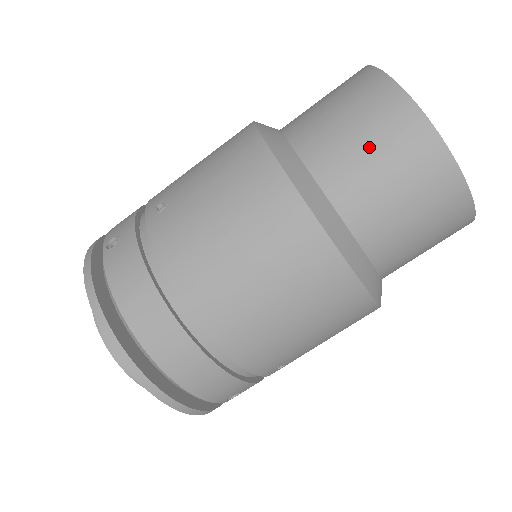
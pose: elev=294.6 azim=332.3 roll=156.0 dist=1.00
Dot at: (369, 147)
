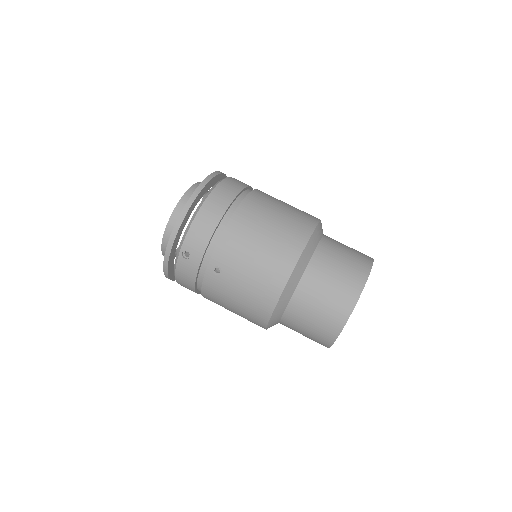
Dot at: (347, 253)
